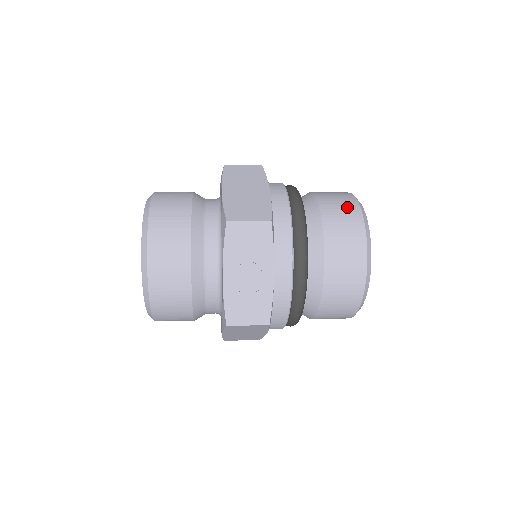
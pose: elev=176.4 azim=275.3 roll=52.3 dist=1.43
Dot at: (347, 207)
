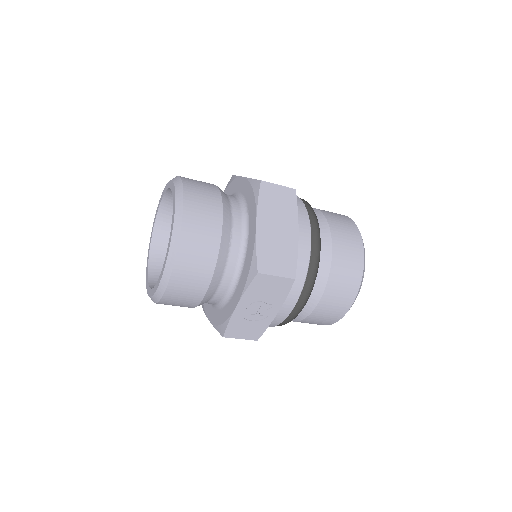
Dot at: (354, 256)
